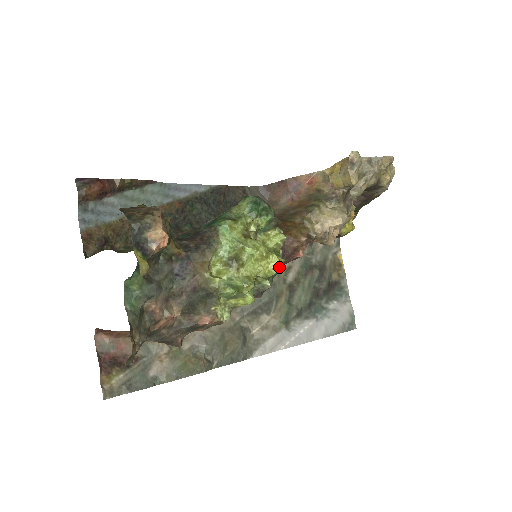
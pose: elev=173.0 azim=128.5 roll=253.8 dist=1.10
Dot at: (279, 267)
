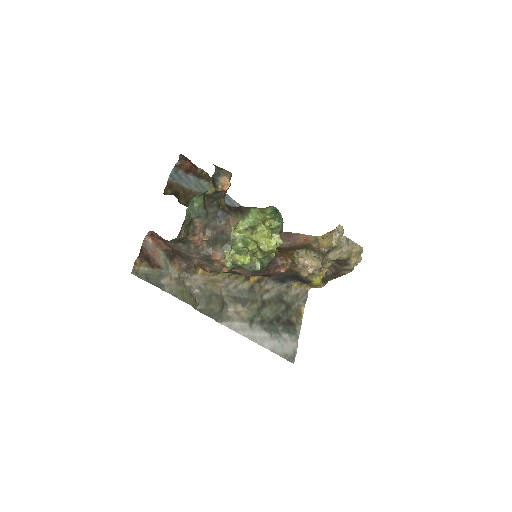
Dot at: (274, 249)
